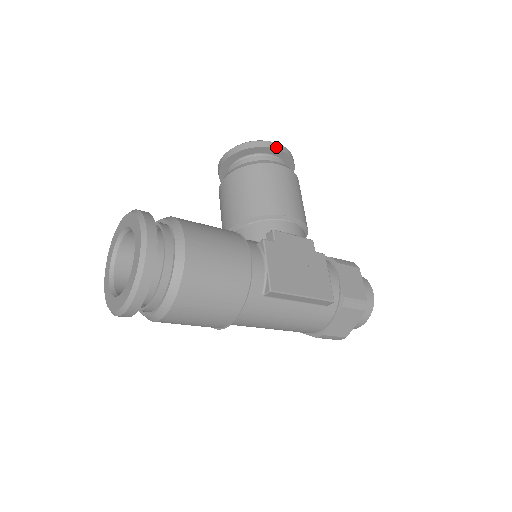
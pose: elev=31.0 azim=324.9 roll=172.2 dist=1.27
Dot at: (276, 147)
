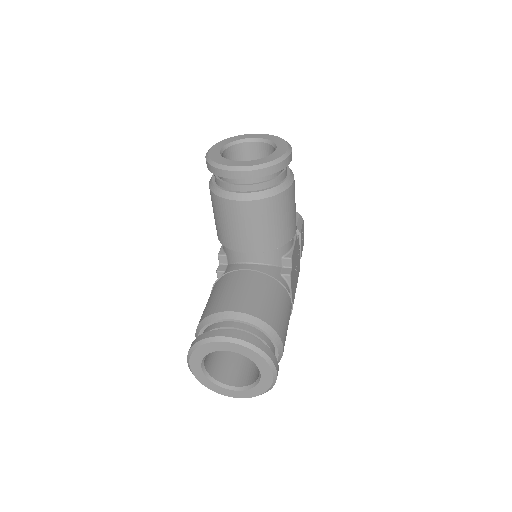
Dot at: (291, 160)
